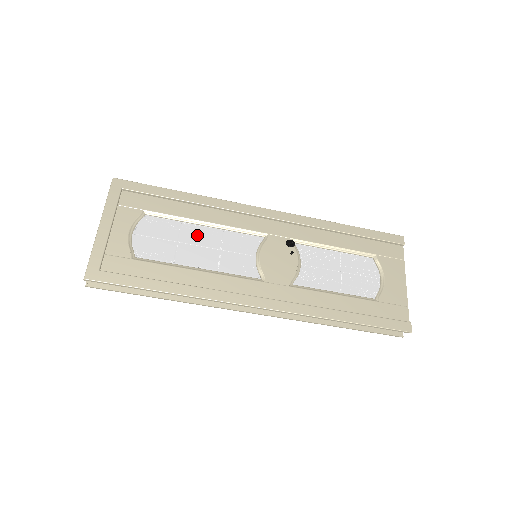
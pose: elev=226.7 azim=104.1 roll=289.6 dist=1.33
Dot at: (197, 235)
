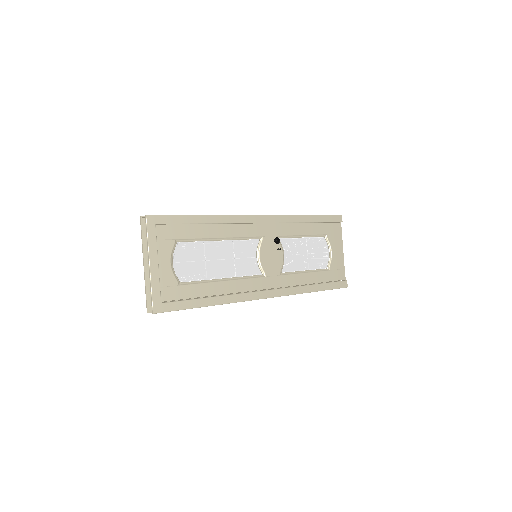
Dot at: (217, 251)
